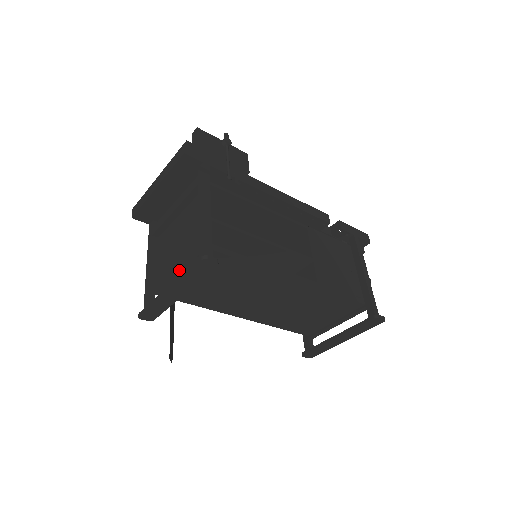
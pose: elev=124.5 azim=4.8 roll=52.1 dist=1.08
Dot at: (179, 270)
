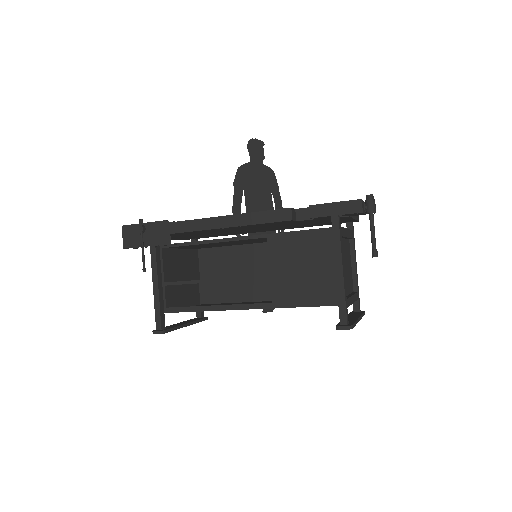
Dot at: (183, 306)
